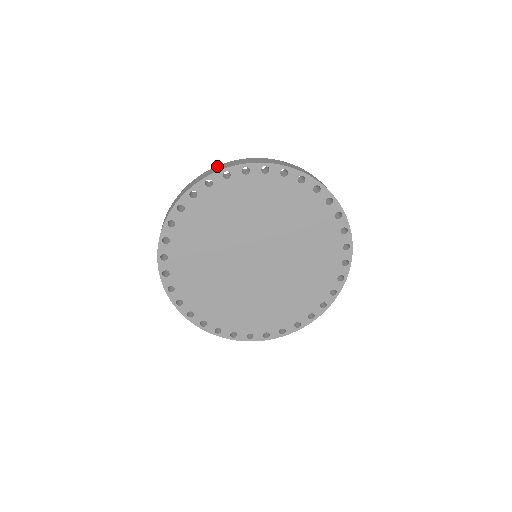
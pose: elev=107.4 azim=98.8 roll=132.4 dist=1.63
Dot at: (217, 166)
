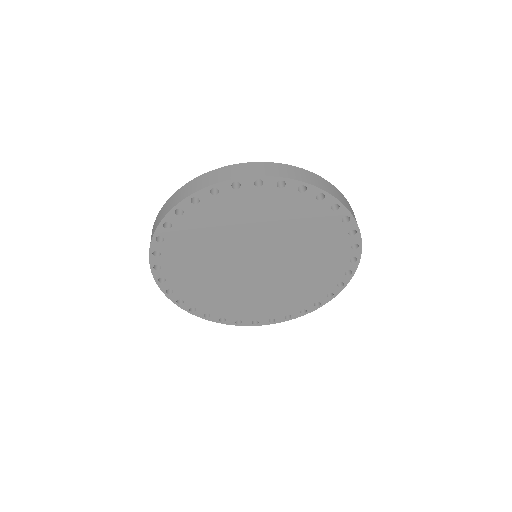
Dot at: (184, 186)
